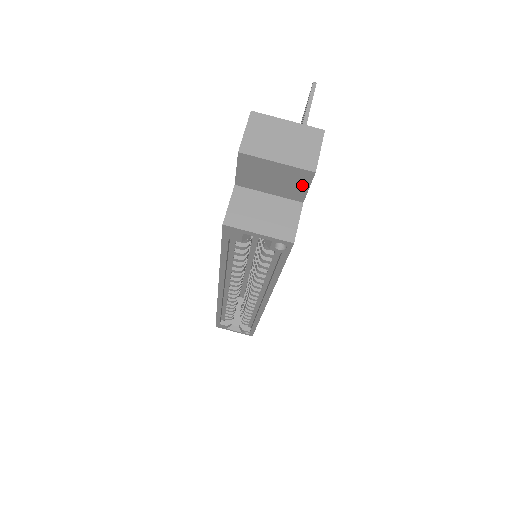
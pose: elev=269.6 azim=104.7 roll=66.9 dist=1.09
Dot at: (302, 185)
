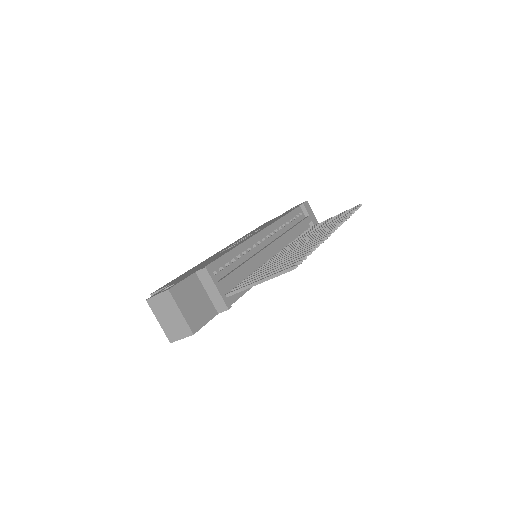
Dot at: occluded
